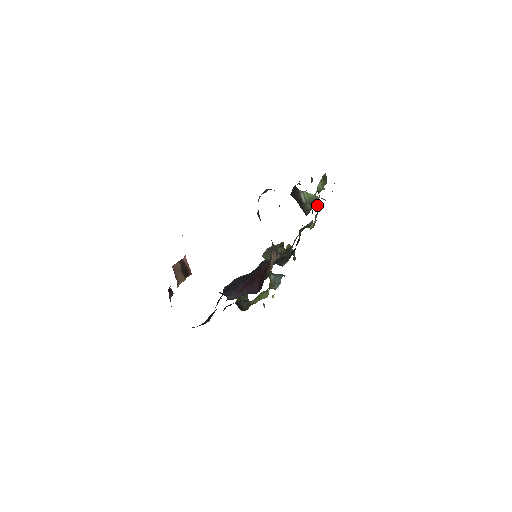
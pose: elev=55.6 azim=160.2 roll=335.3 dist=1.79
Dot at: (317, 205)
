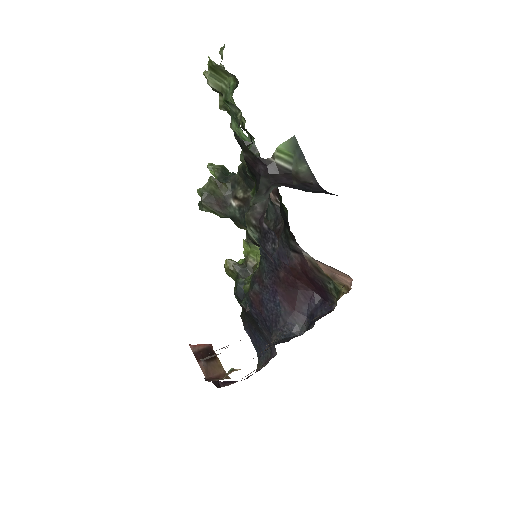
Dot at: occluded
